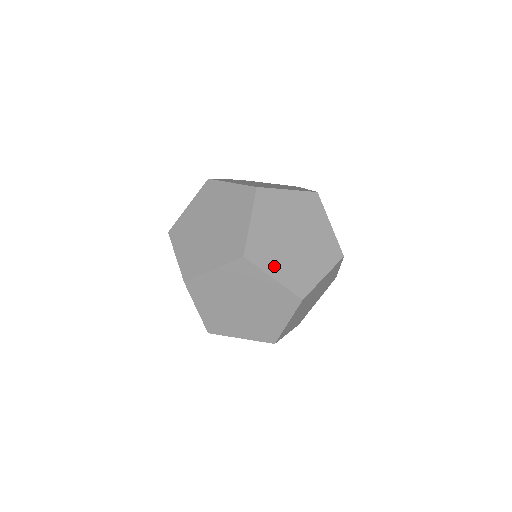
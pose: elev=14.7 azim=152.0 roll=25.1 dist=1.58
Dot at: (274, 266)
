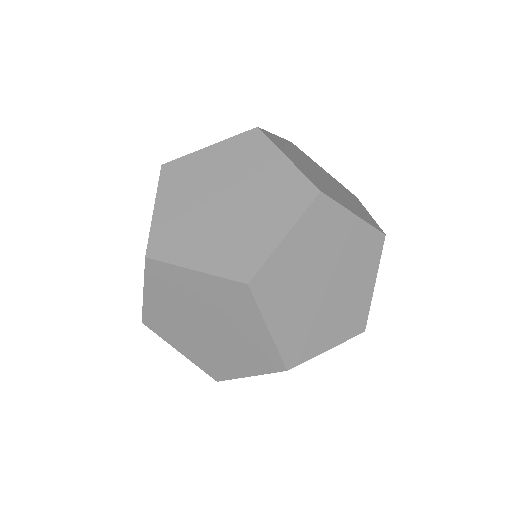
Dot at: (291, 157)
